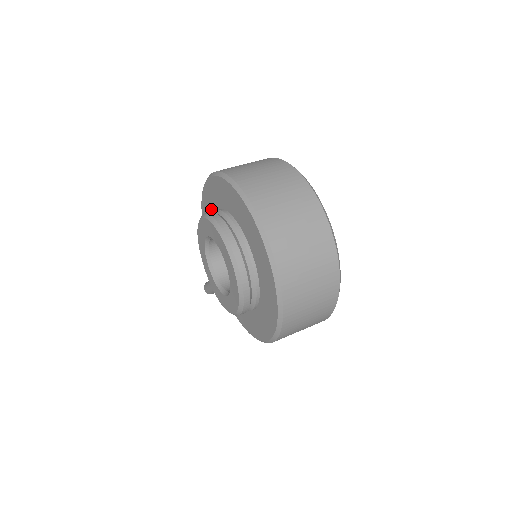
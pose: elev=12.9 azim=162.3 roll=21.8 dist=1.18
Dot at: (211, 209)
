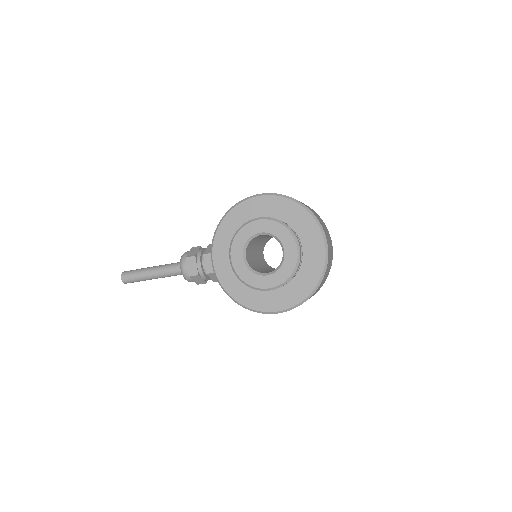
Dot at: (252, 215)
